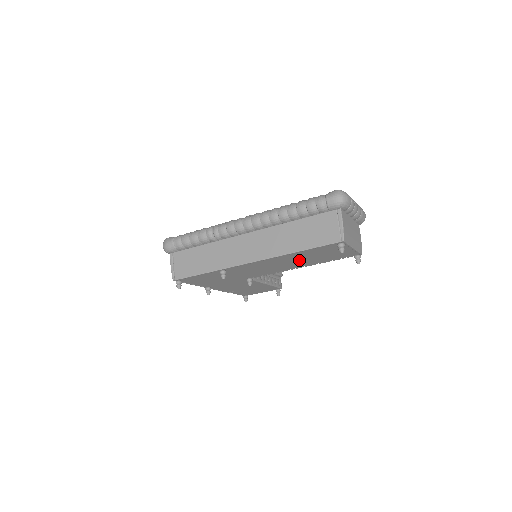
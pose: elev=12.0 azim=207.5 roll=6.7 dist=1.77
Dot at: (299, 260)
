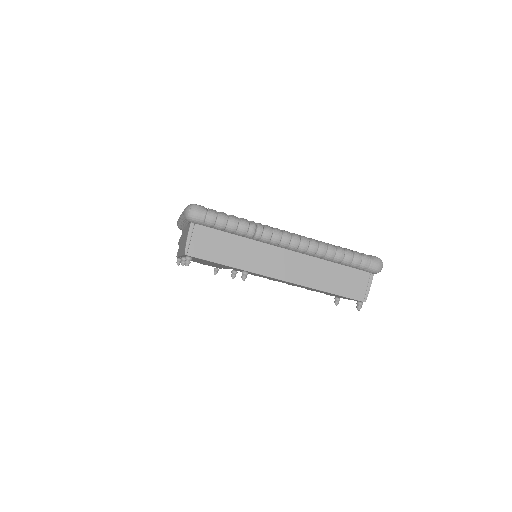
Dot at: (304, 287)
